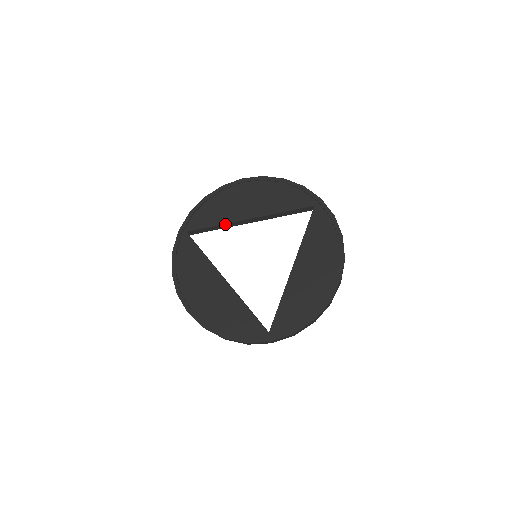
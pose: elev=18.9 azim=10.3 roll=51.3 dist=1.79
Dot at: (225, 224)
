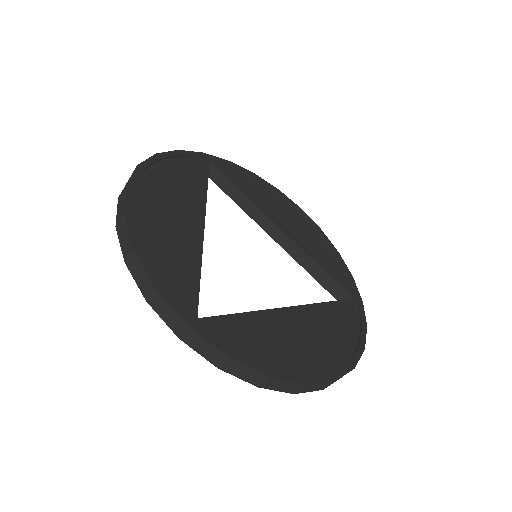
Dot at: (253, 204)
